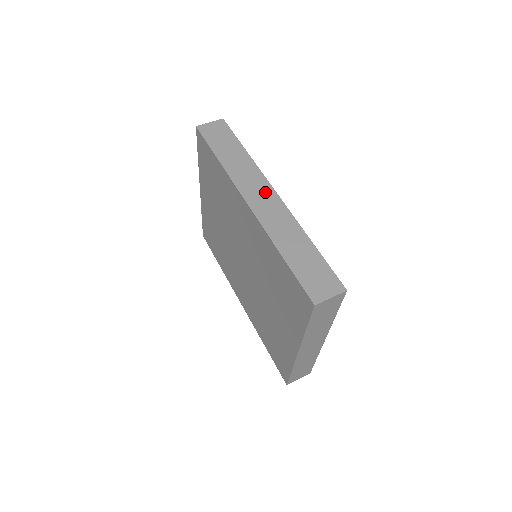
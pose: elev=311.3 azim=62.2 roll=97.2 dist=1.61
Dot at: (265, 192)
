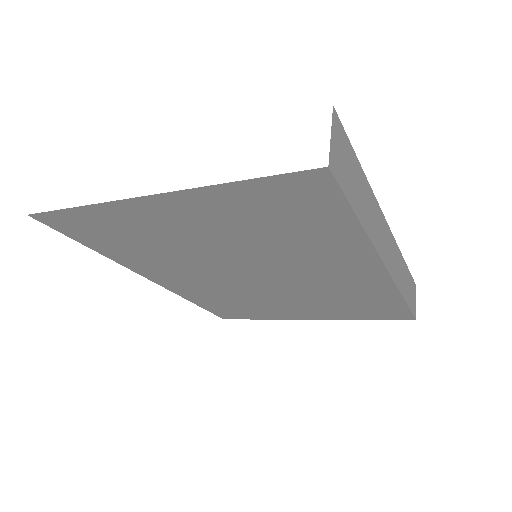
Dot at: (387, 235)
